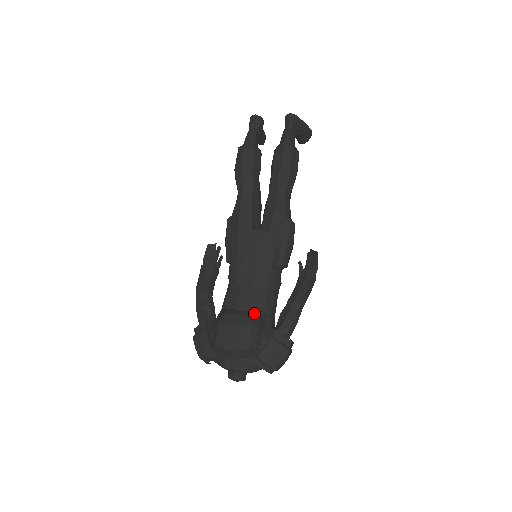
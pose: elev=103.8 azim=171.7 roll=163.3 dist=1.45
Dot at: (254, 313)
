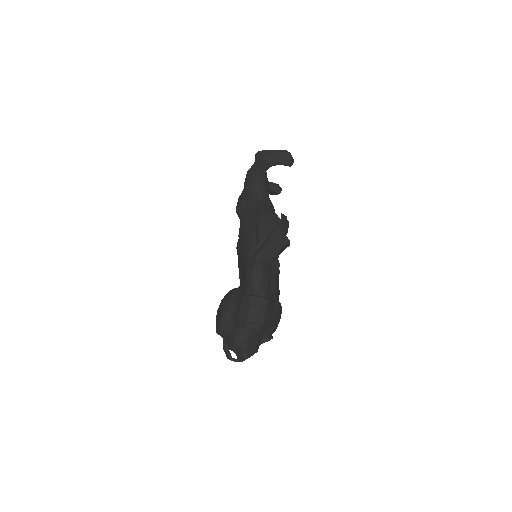
Dot at: (233, 289)
